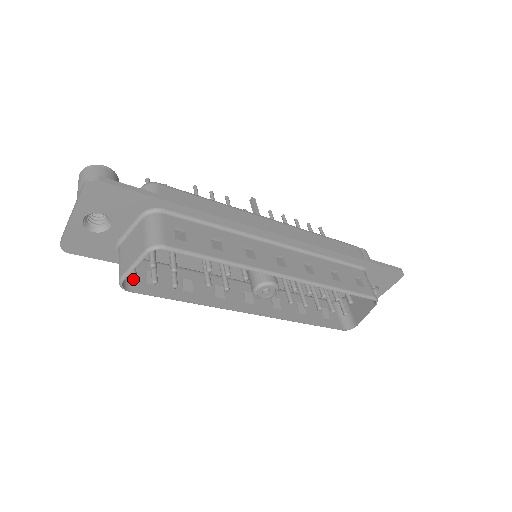
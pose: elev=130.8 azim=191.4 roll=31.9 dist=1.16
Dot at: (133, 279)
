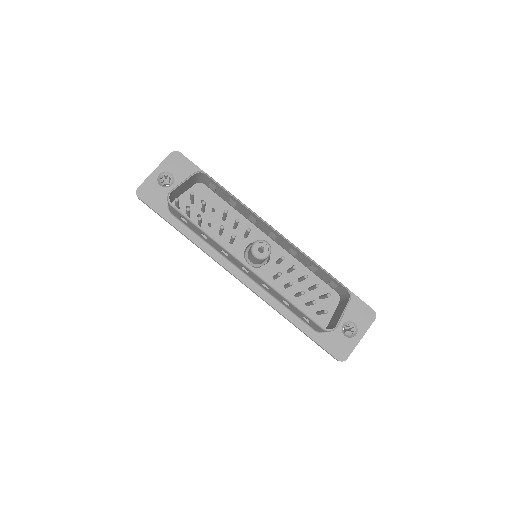
Dot at: (176, 199)
